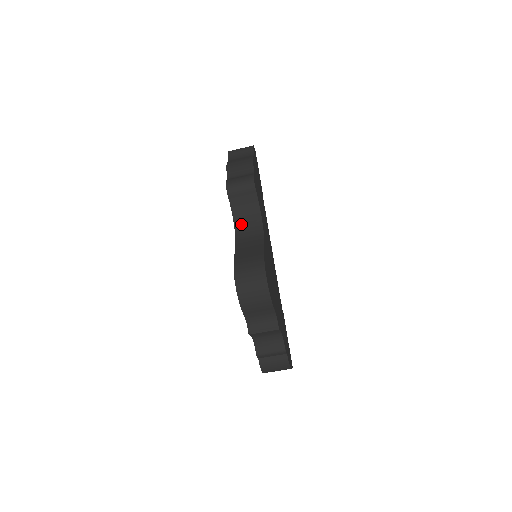
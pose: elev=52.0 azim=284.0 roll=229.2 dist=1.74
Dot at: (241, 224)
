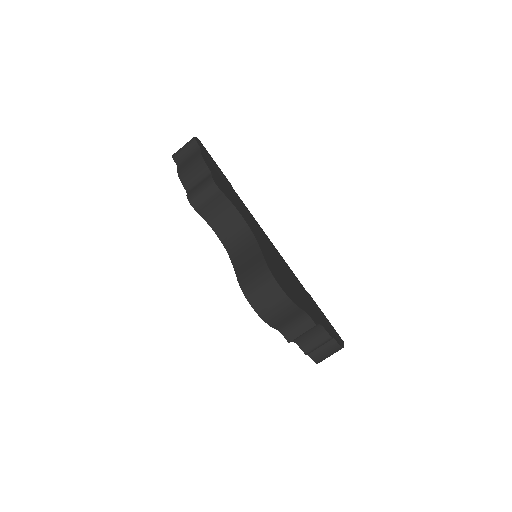
Dot at: (225, 234)
